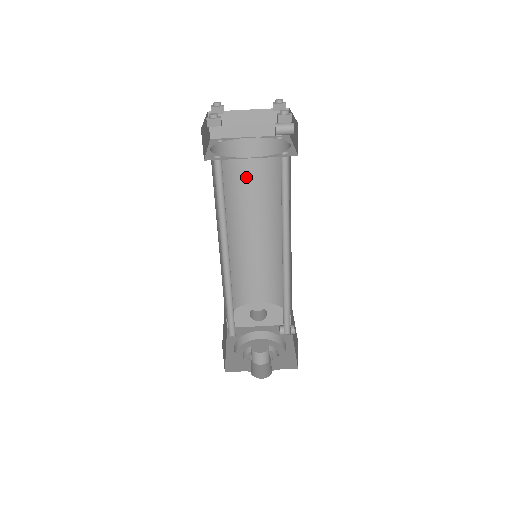
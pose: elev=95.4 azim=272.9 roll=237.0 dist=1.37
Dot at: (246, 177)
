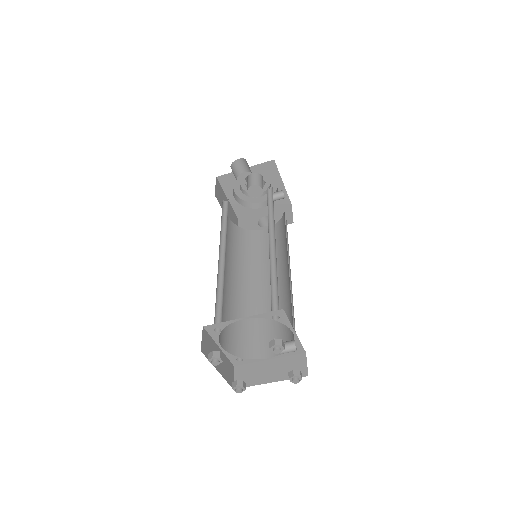
Dot at: occluded
